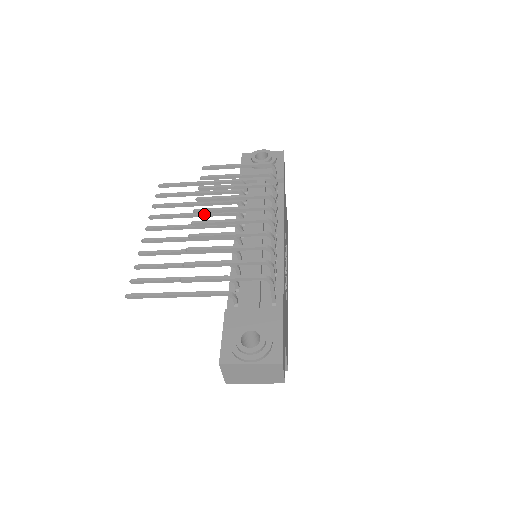
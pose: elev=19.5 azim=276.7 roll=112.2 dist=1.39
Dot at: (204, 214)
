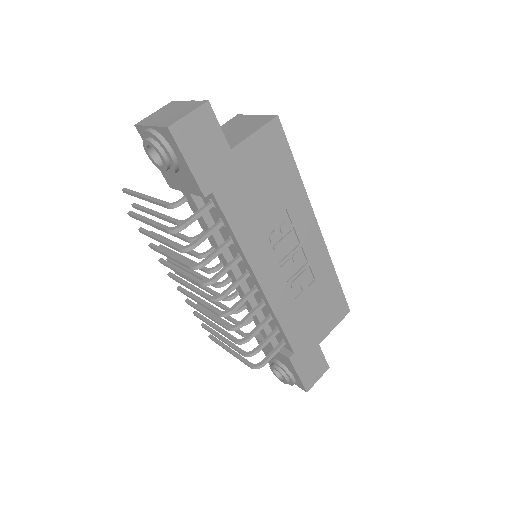
Dot at: occluded
